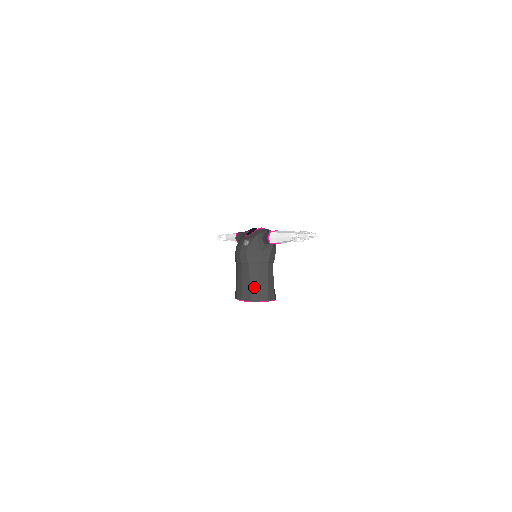
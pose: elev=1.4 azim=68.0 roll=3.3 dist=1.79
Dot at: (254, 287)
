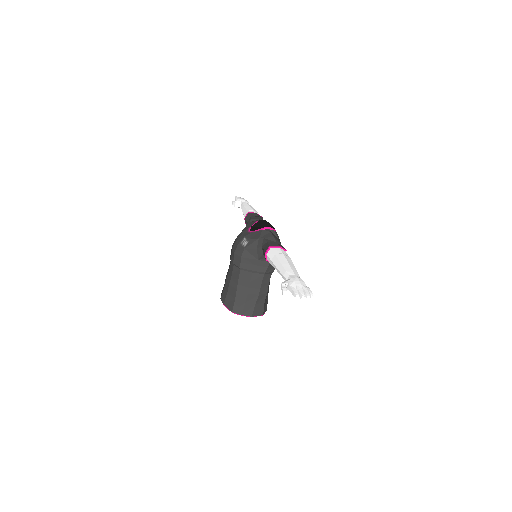
Dot at: (240, 297)
